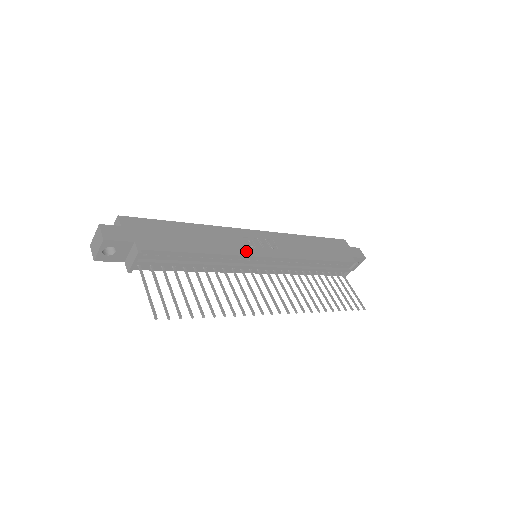
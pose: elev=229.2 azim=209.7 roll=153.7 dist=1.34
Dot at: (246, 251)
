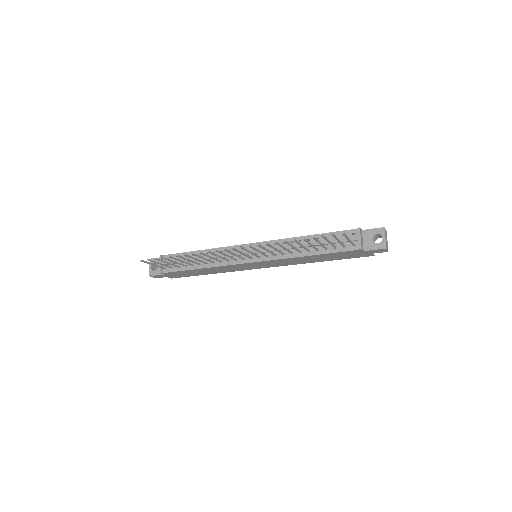
Dot at: occluded
